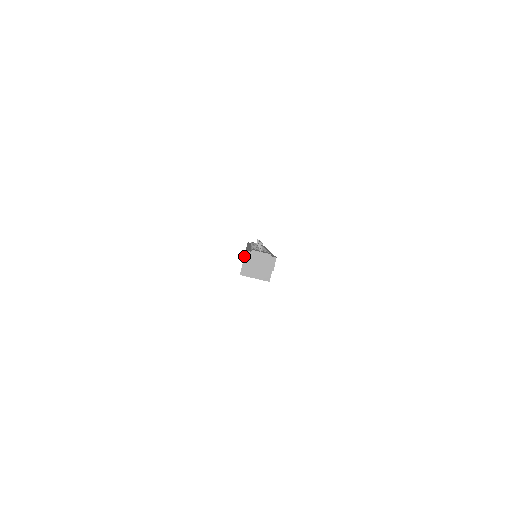
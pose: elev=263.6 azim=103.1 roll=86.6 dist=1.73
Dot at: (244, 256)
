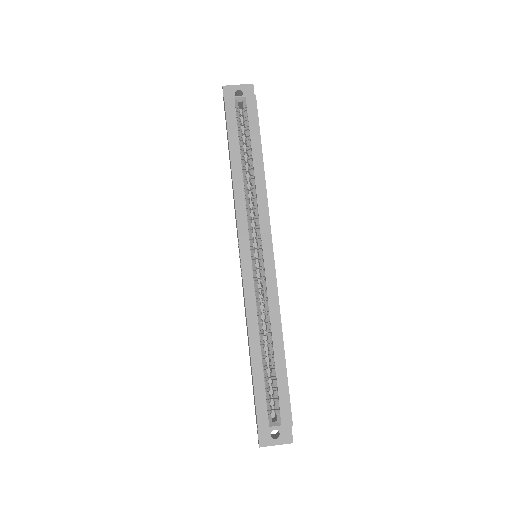
Dot at: occluded
